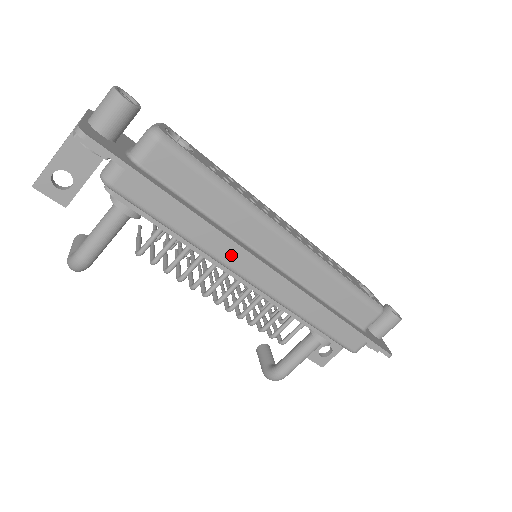
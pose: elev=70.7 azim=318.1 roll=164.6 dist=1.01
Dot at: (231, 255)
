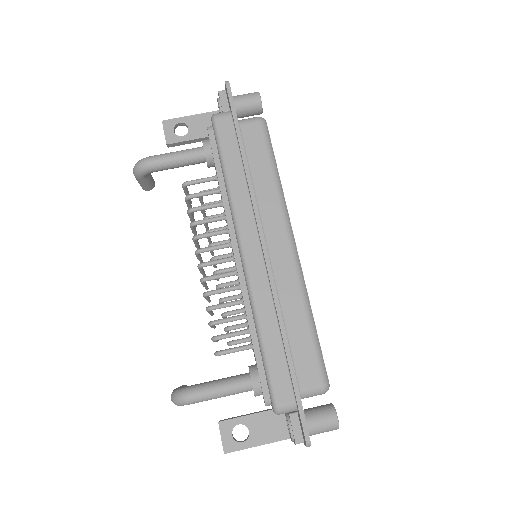
Dot at: (246, 216)
